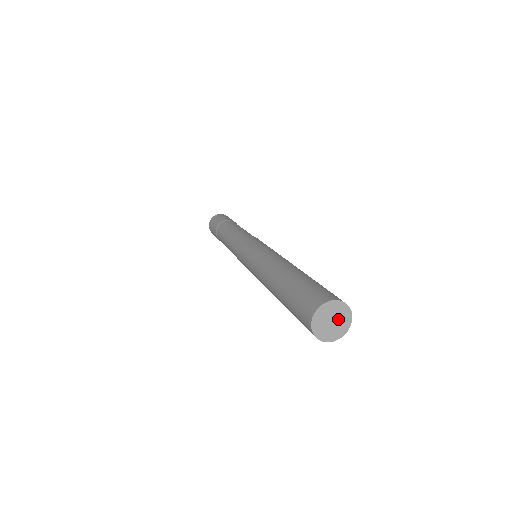
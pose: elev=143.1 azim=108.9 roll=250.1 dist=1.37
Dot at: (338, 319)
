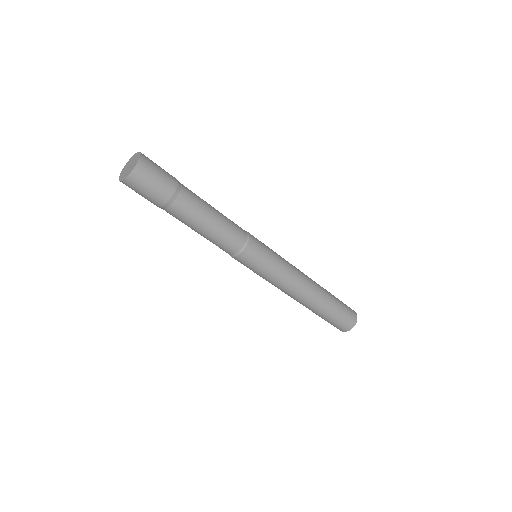
Dot at: occluded
